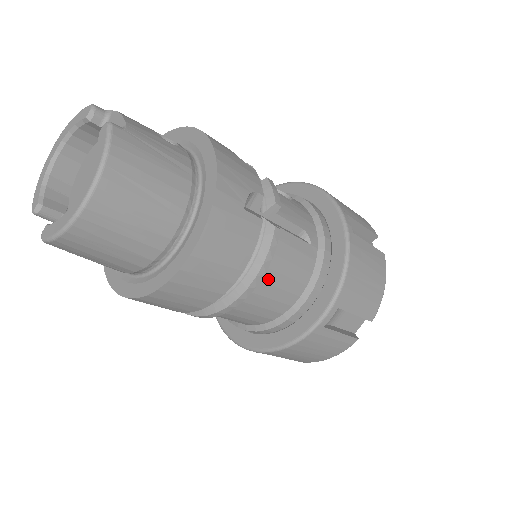
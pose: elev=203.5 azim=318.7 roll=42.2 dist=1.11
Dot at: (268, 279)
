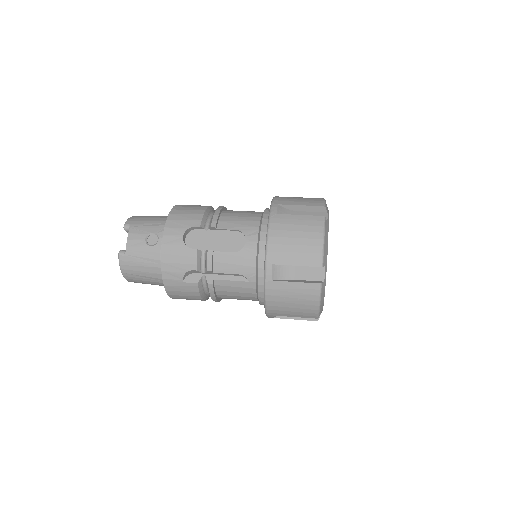
Dot at: (225, 297)
